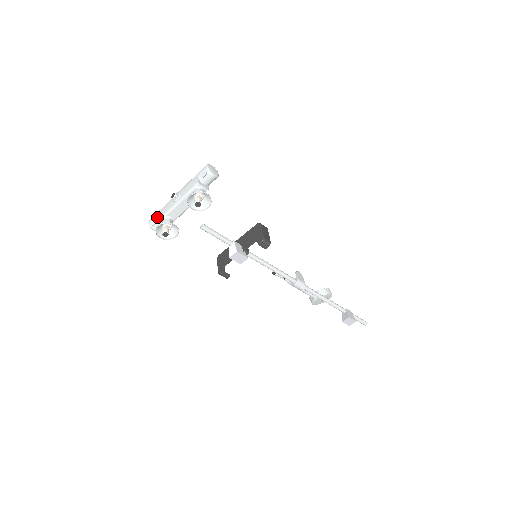
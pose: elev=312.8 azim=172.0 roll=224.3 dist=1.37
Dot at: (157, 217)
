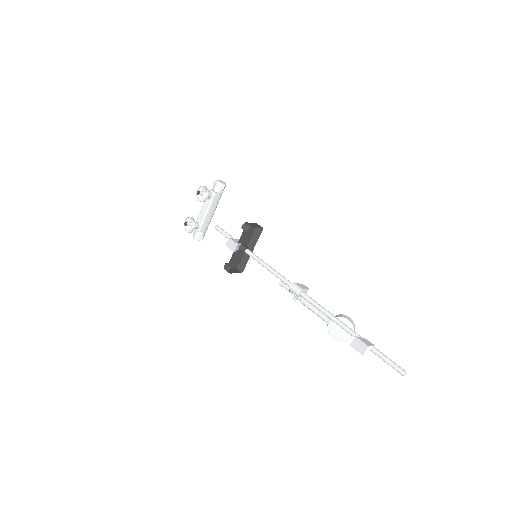
Dot at: occluded
